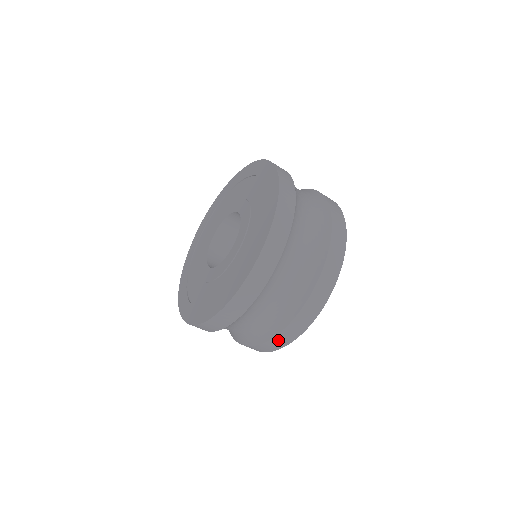
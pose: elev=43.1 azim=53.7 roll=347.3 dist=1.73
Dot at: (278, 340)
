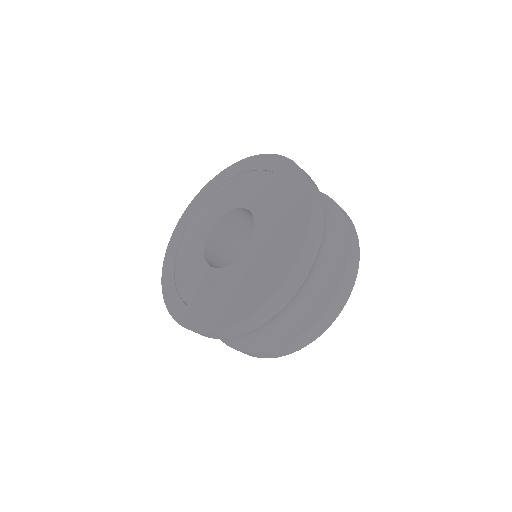
Dot at: (277, 352)
